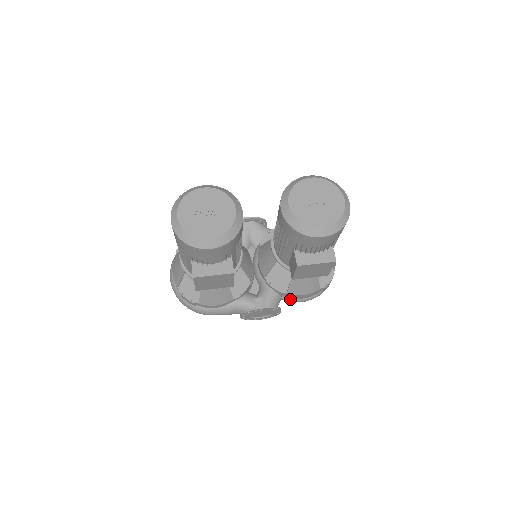
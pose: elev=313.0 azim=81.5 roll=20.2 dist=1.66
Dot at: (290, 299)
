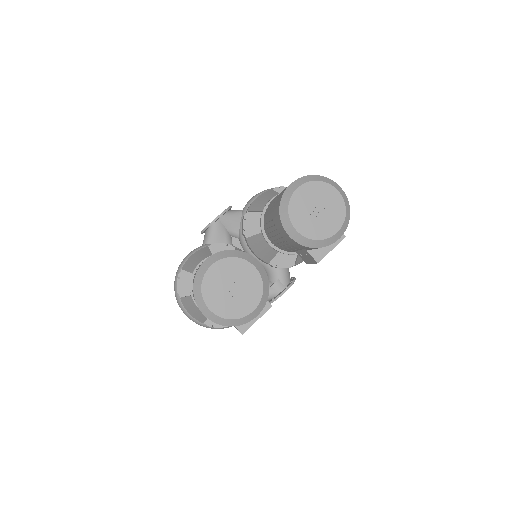
Dot at: (297, 264)
